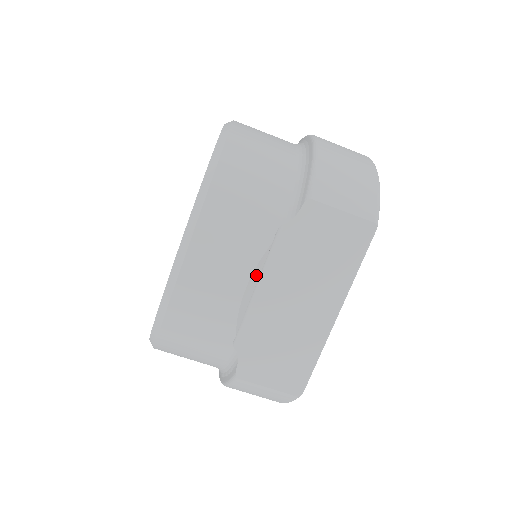
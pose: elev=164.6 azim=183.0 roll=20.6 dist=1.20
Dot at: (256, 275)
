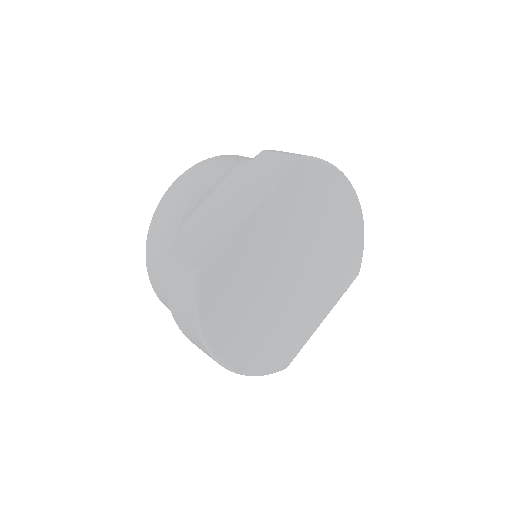
Dot at: (212, 182)
